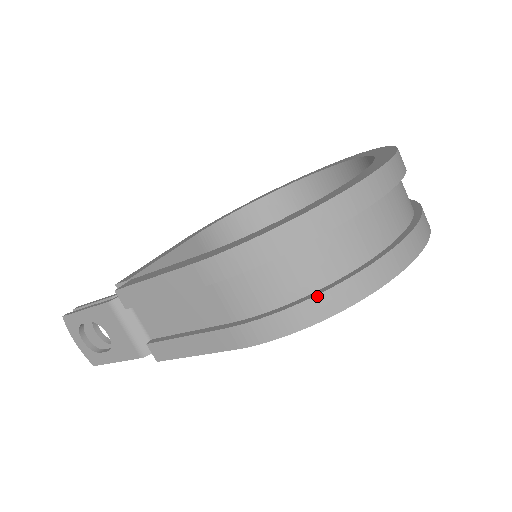
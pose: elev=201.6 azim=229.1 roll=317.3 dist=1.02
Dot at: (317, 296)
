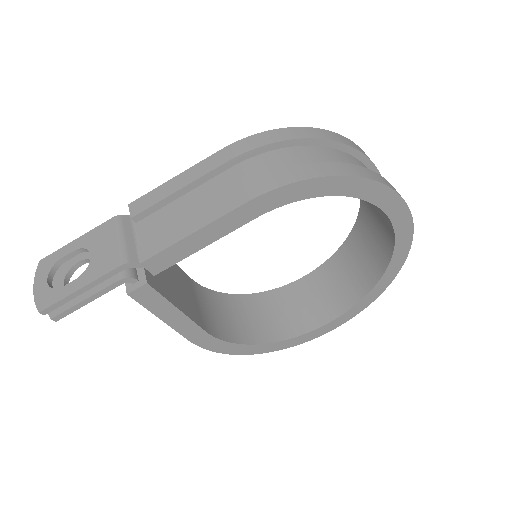
Dot at: (328, 162)
